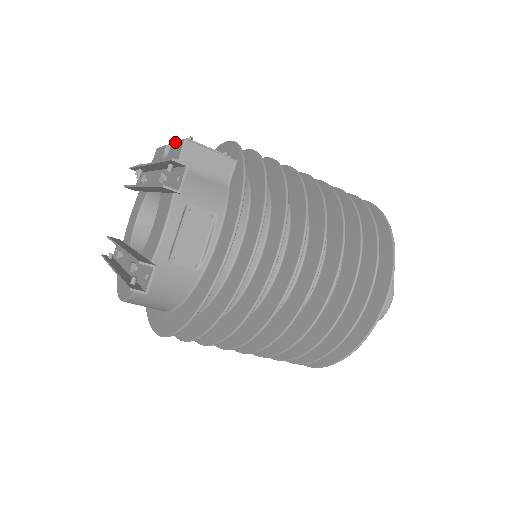
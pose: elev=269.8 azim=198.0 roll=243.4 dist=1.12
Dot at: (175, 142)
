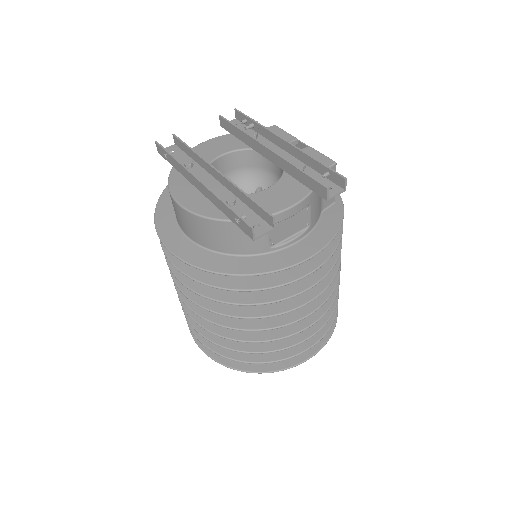
Dot at: (318, 151)
